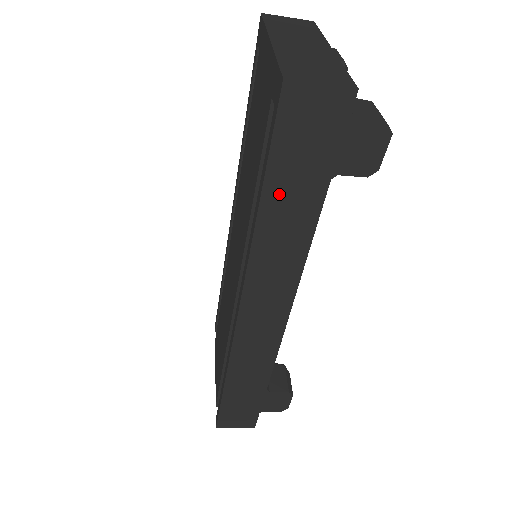
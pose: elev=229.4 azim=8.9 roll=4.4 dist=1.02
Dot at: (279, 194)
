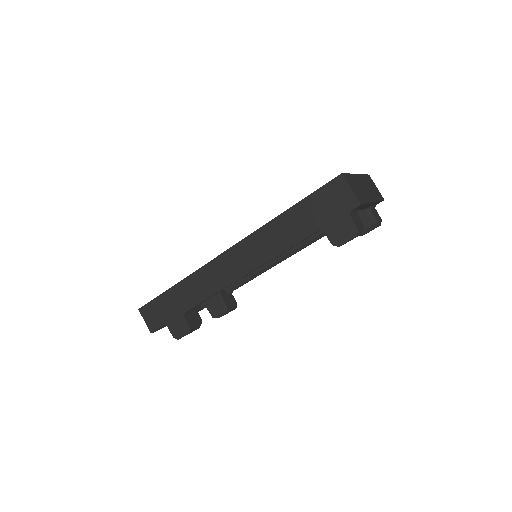
Dot at: (297, 214)
